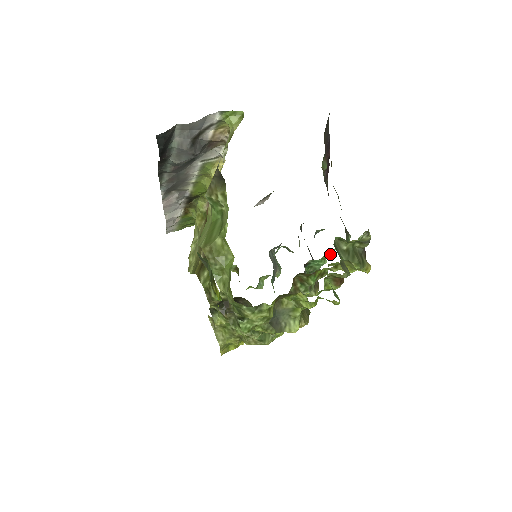
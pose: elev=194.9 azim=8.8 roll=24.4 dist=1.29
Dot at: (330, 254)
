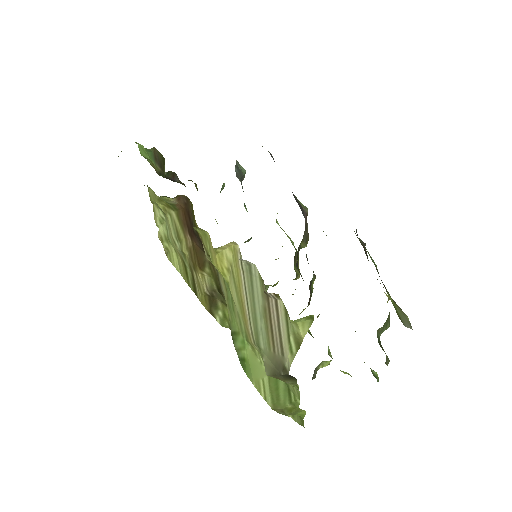
Dot at: occluded
